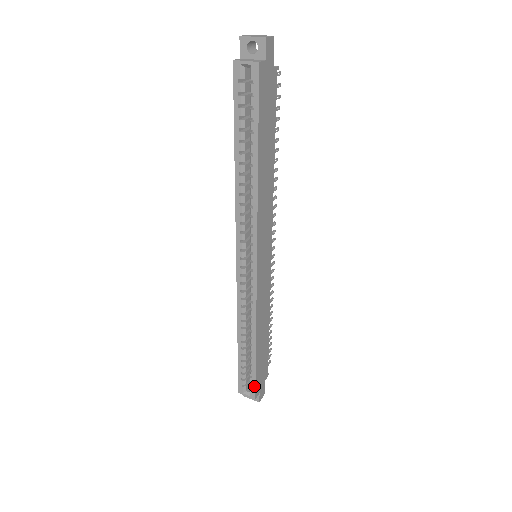
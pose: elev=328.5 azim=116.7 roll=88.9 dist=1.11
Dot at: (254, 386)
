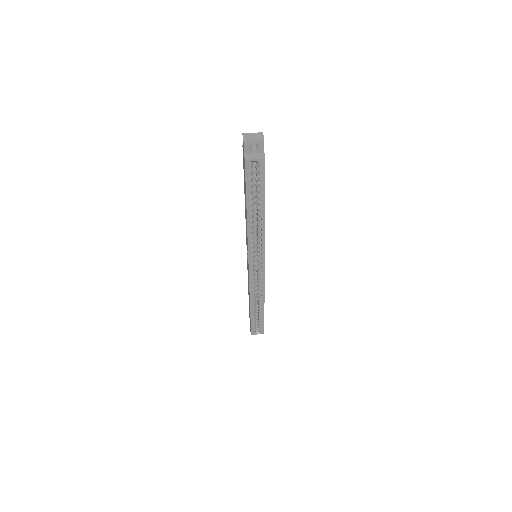
Dot at: (263, 327)
